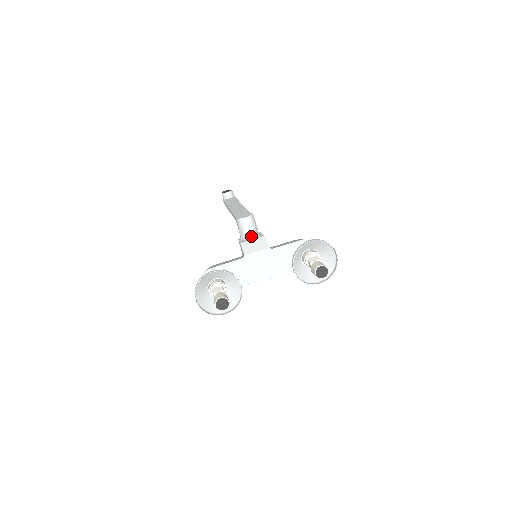
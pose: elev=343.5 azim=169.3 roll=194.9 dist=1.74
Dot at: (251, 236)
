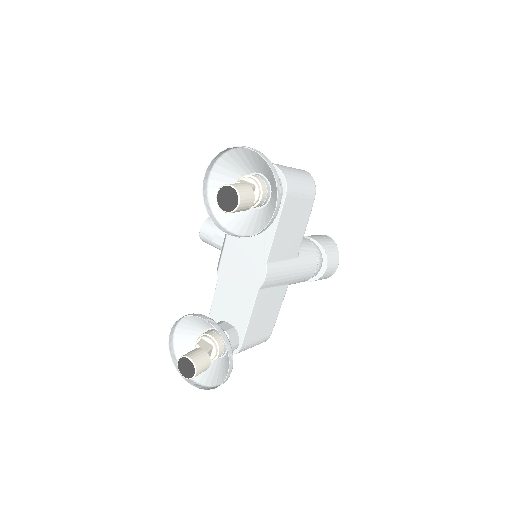
Dot at: occluded
